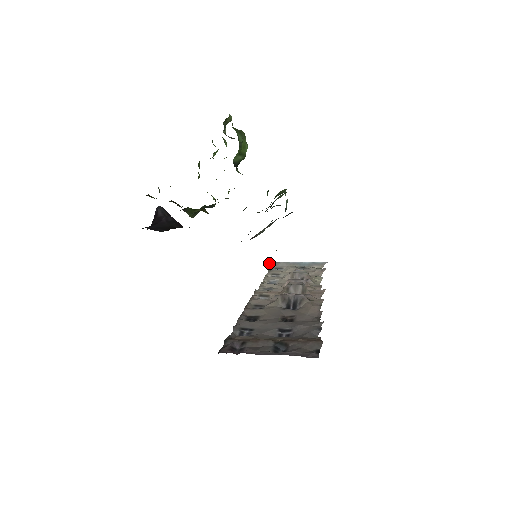
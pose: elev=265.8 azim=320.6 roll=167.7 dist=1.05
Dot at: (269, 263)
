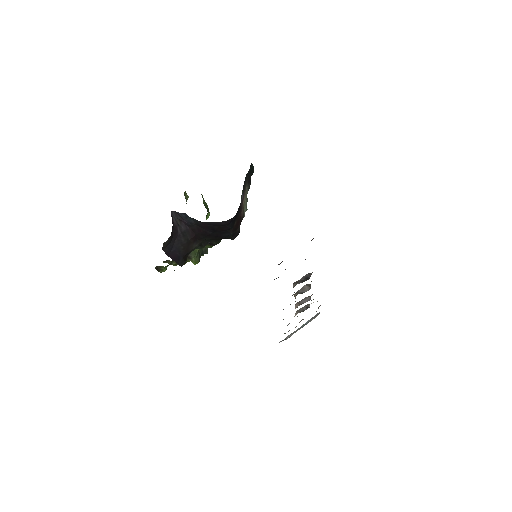
Dot at: (279, 342)
